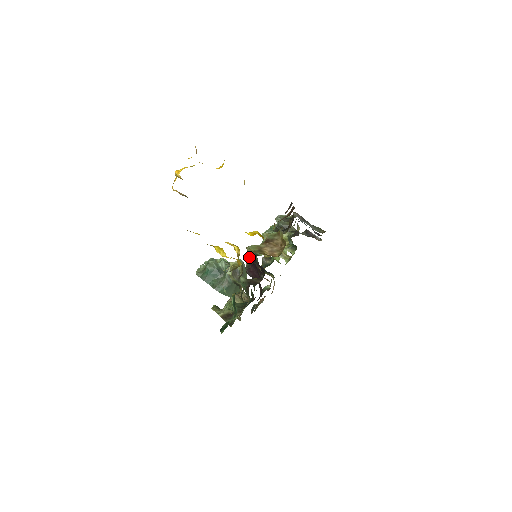
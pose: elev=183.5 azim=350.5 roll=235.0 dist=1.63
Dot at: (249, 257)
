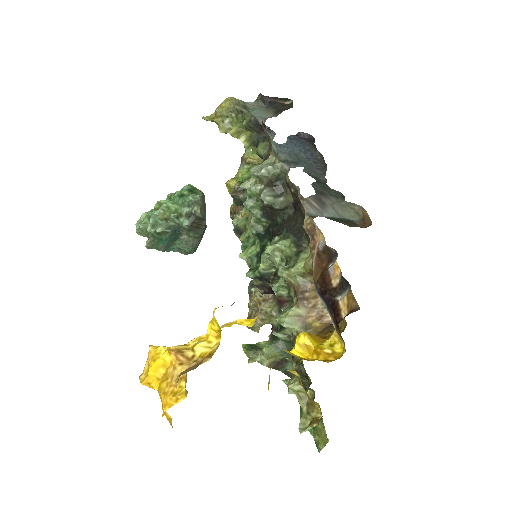
Dot at: (256, 277)
